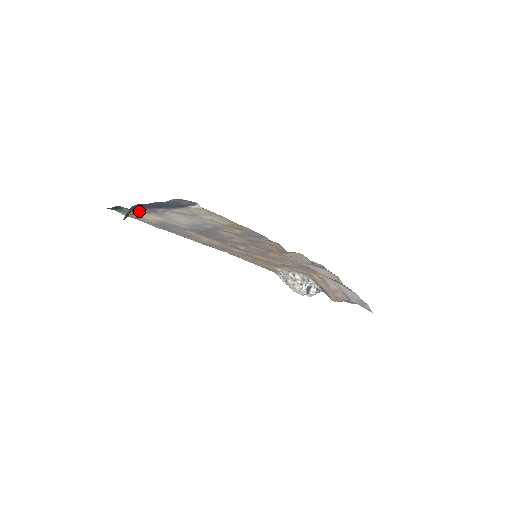
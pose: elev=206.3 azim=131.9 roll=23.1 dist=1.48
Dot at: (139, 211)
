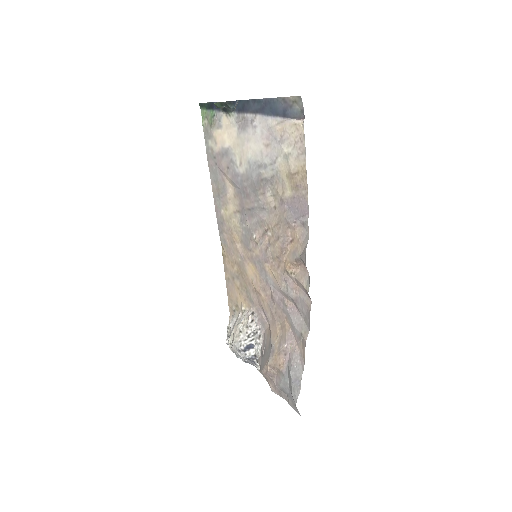
Dot at: (227, 119)
